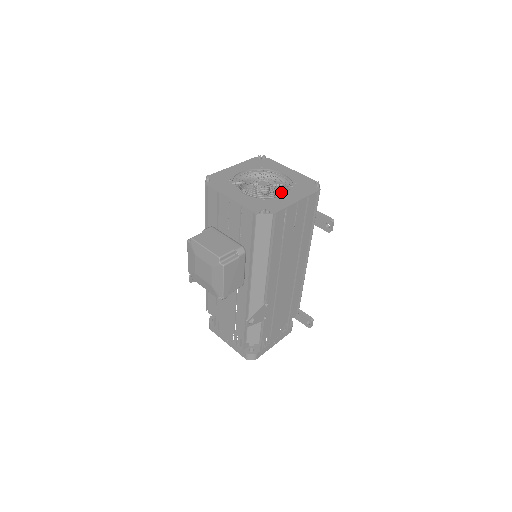
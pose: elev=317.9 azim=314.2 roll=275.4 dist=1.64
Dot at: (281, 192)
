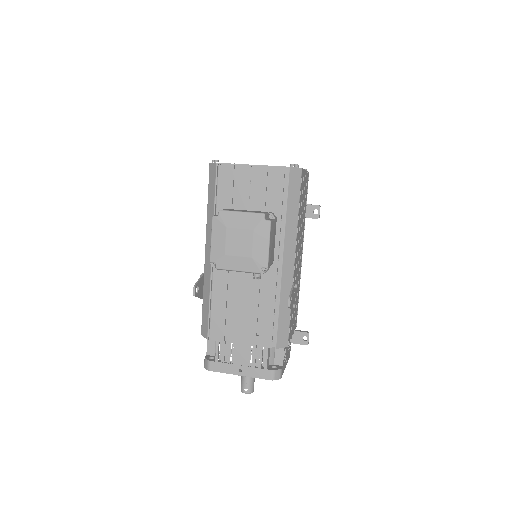
Dot at: occluded
